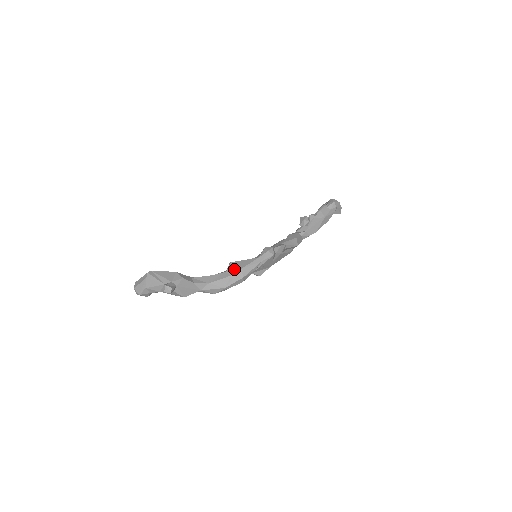
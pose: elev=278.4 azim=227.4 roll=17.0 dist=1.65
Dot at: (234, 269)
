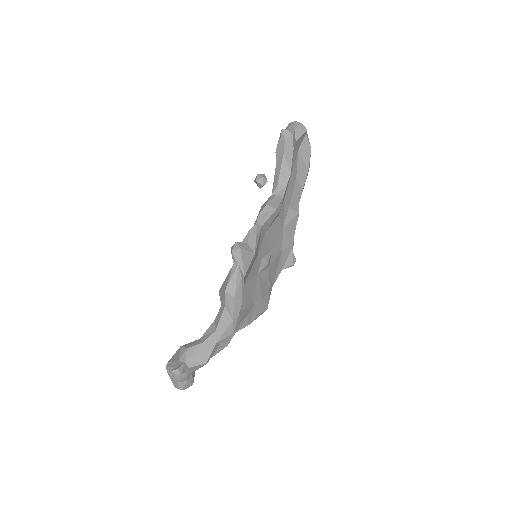
Dot at: (222, 297)
